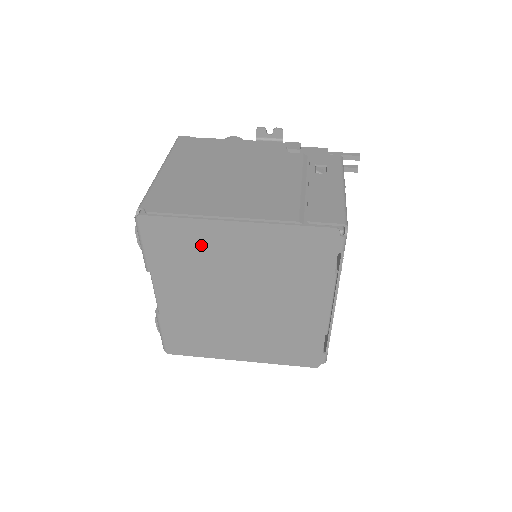
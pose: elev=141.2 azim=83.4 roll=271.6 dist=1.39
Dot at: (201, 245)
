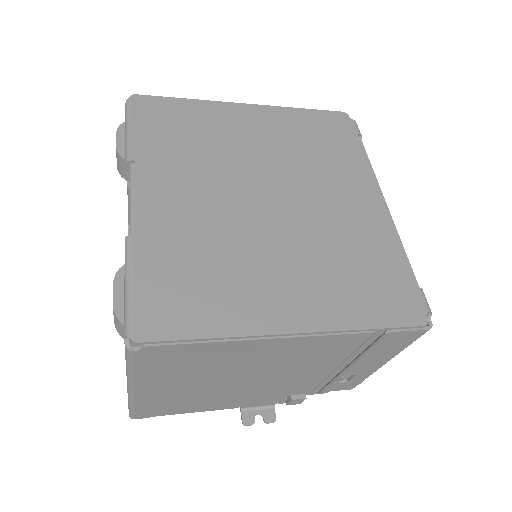
Dot at: (208, 126)
